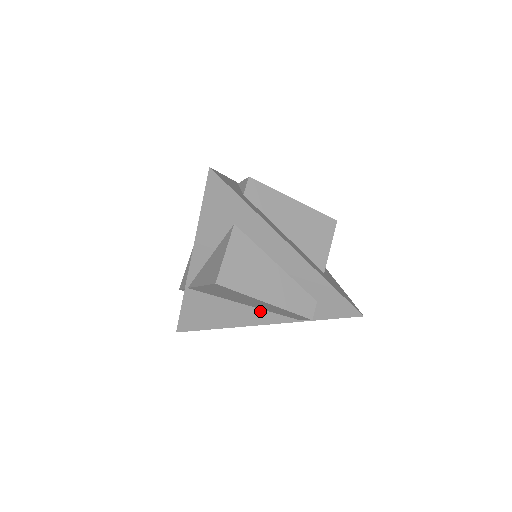
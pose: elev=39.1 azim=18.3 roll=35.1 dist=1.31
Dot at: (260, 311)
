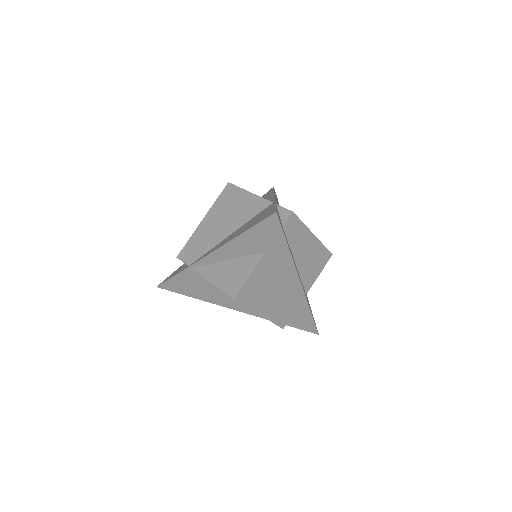
Dot at: occluded
